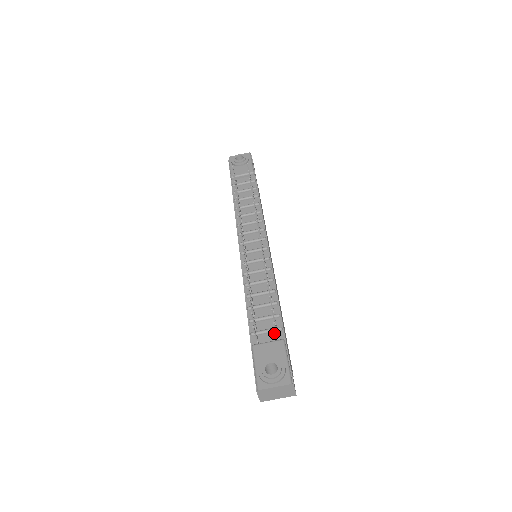
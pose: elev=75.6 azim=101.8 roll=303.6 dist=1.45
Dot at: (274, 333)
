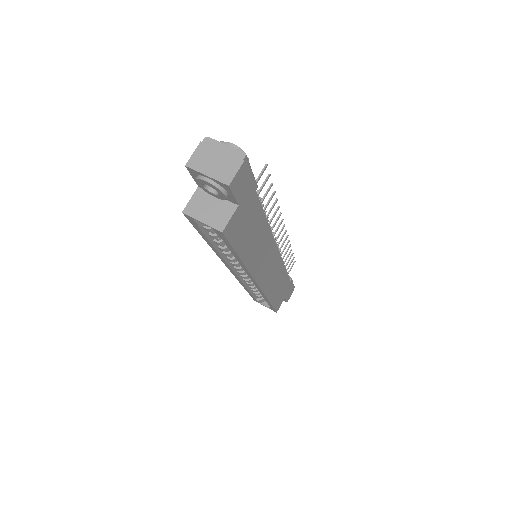
Dot at: occluded
